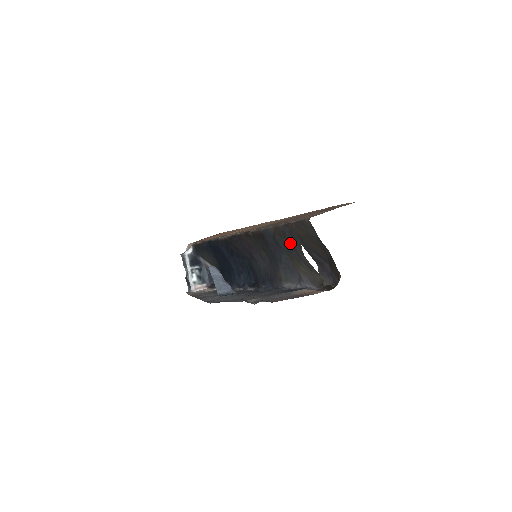
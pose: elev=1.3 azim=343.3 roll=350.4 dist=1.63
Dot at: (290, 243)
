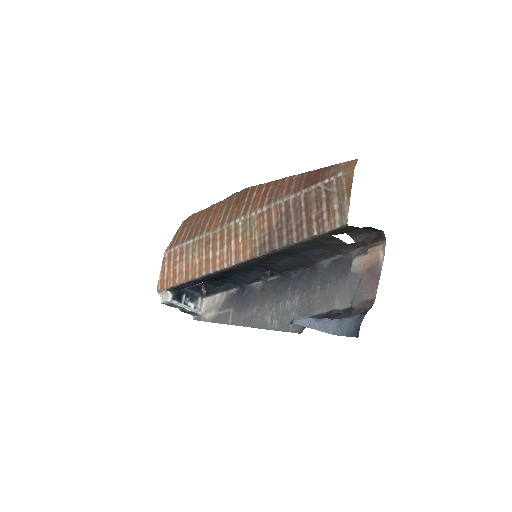
Dot at: (324, 244)
